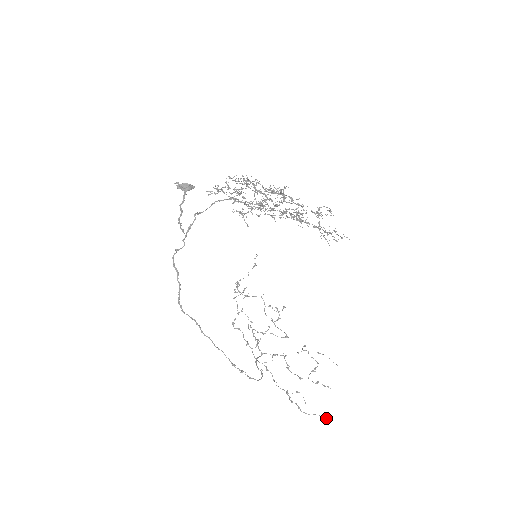
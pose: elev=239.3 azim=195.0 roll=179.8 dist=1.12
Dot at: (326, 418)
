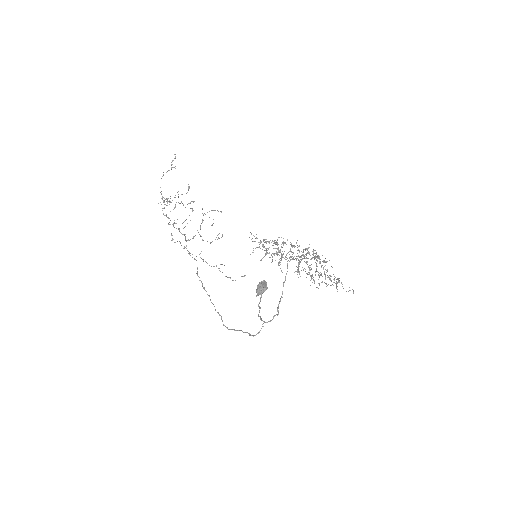
Dot at: occluded
